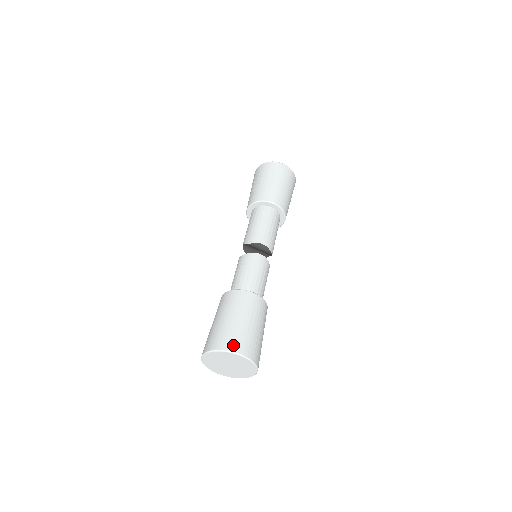
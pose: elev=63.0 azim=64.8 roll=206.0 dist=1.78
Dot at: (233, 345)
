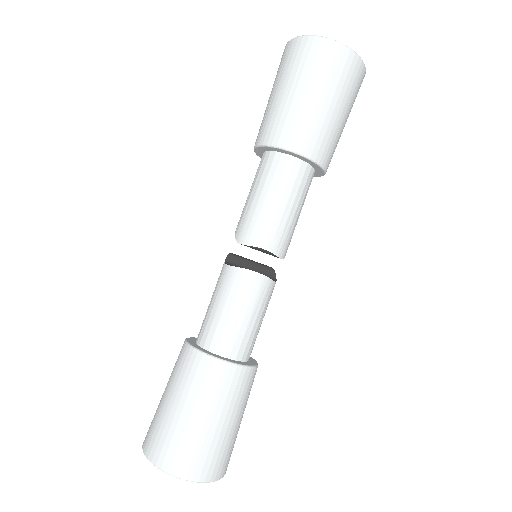
Dot at: (177, 464)
